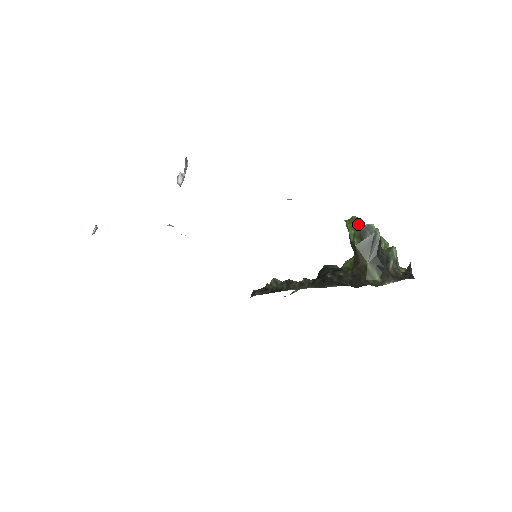
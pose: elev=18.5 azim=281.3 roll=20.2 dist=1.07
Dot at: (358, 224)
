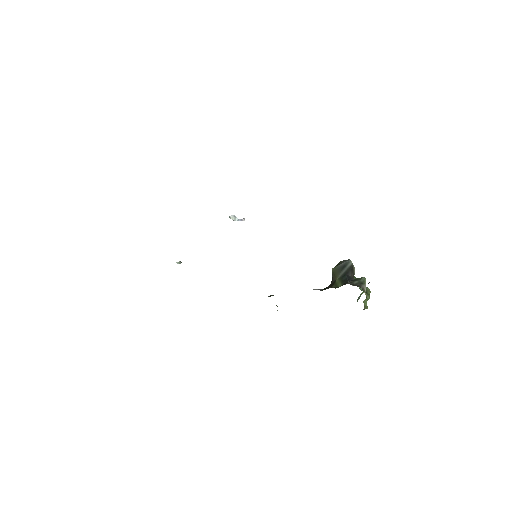
Dot at: occluded
